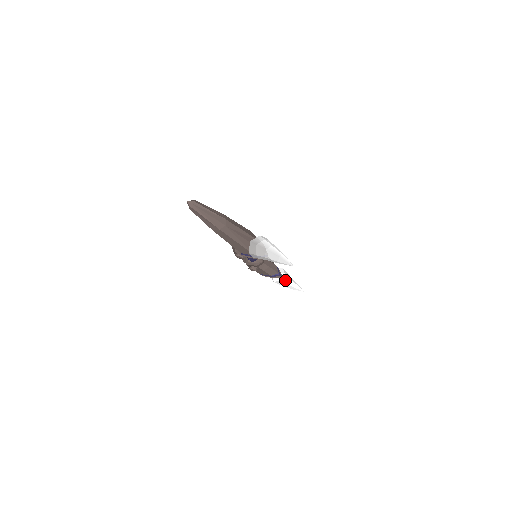
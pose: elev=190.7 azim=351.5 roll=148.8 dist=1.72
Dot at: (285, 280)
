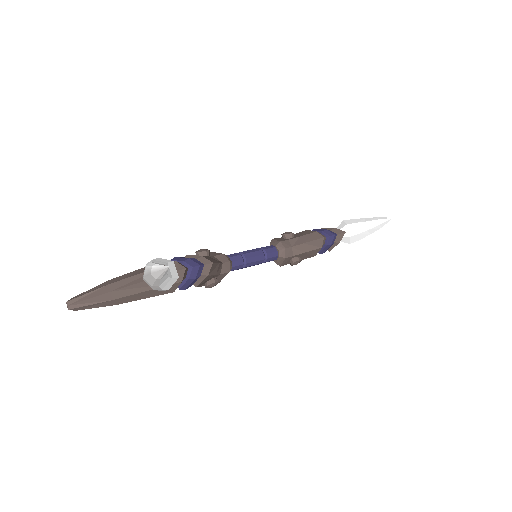
Dot at: (356, 230)
